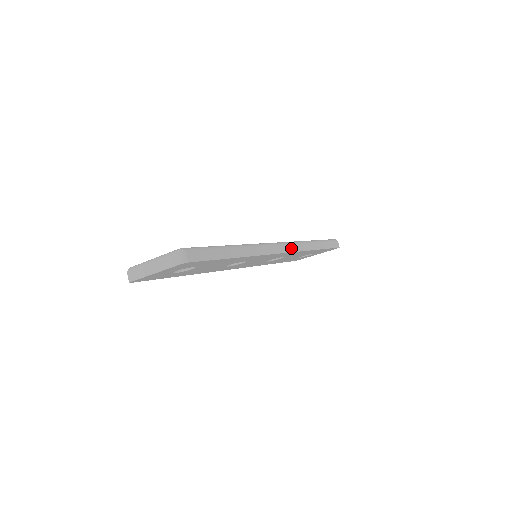
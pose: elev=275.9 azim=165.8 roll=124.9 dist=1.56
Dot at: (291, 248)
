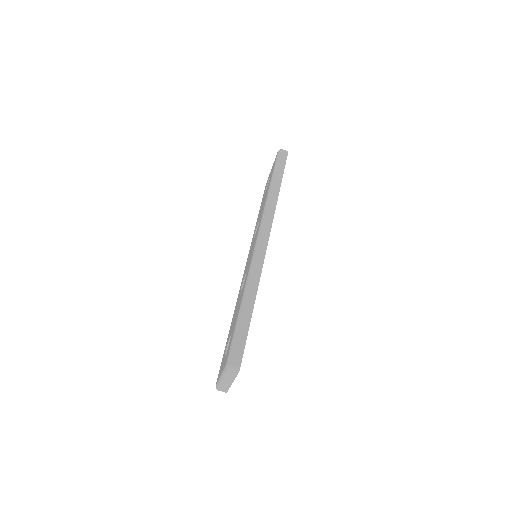
Dot at: (267, 226)
